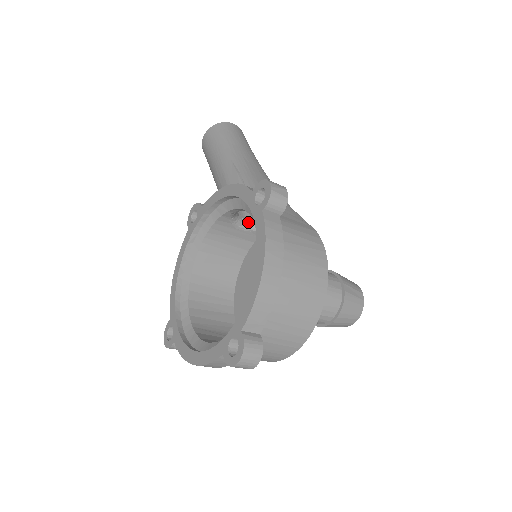
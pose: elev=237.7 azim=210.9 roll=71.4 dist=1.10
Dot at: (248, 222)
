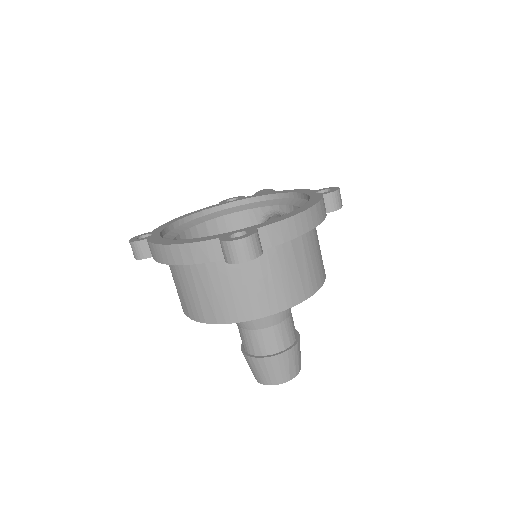
Dot at: occluded
